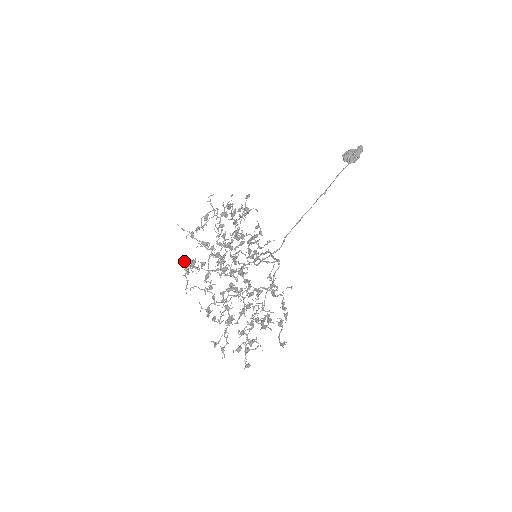
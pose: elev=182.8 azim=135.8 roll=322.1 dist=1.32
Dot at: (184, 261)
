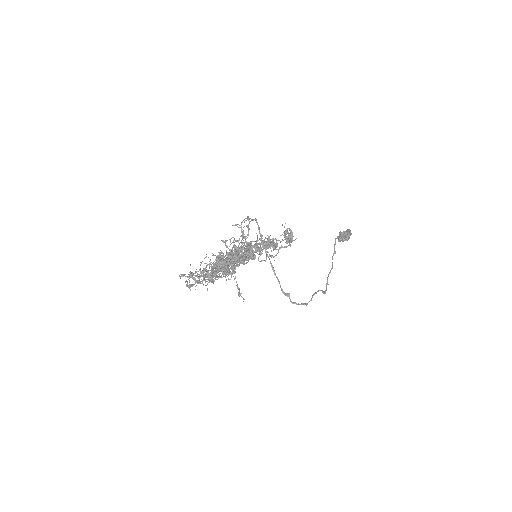
Dot at: (182, 276)
